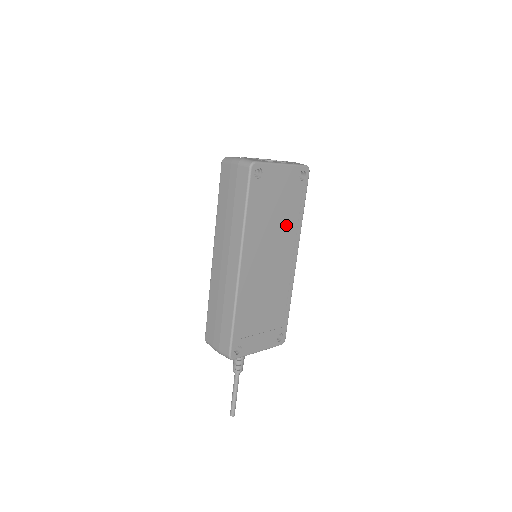
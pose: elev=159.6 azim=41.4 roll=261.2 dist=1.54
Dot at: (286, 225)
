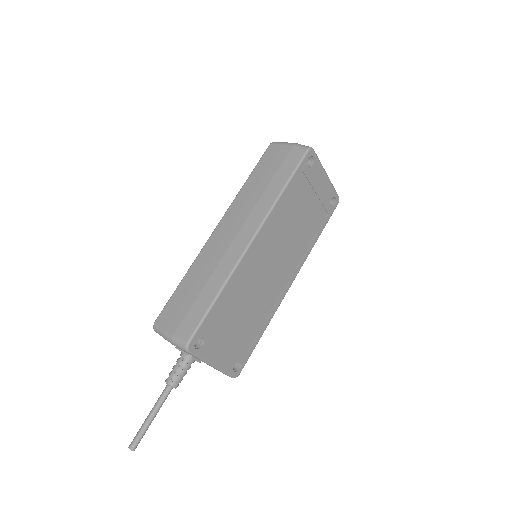
Dot at: (302, 238)
